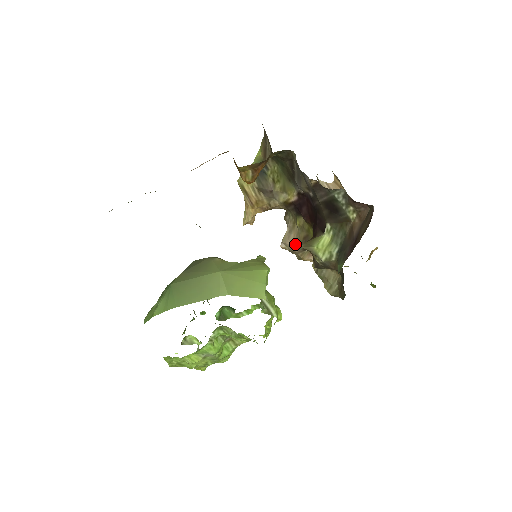
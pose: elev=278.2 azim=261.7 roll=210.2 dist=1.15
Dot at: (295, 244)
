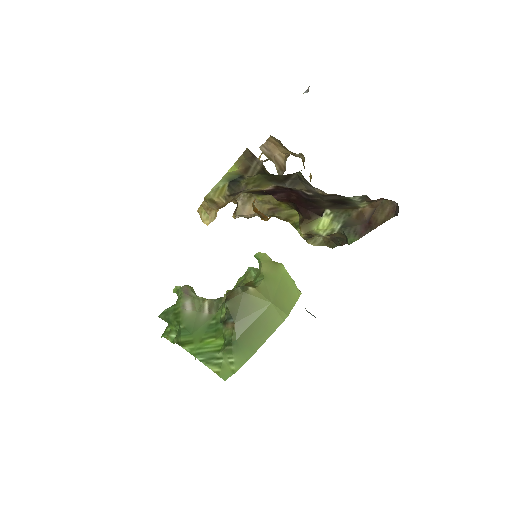
Dot at: (255, 214)
